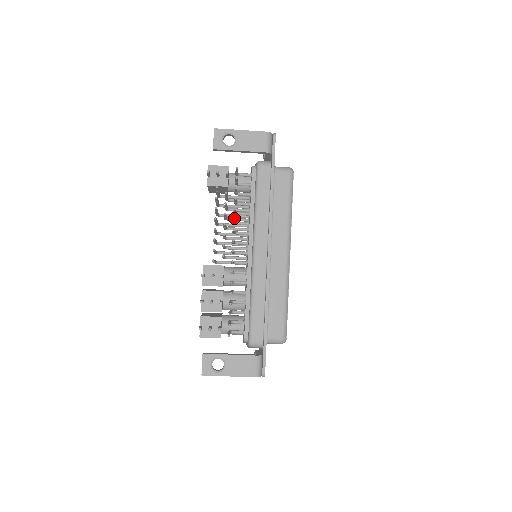
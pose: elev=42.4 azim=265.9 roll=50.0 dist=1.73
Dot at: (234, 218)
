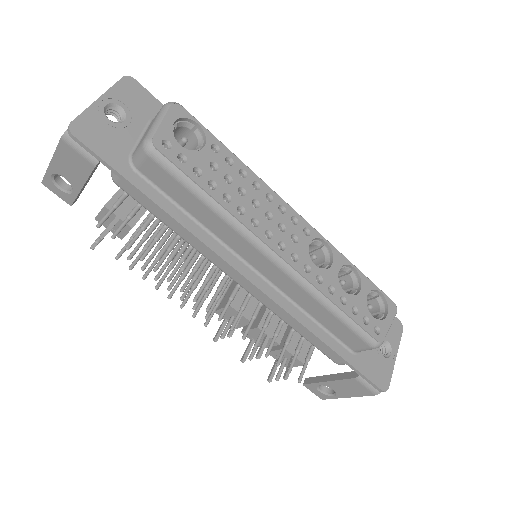
Dot at: occluded
